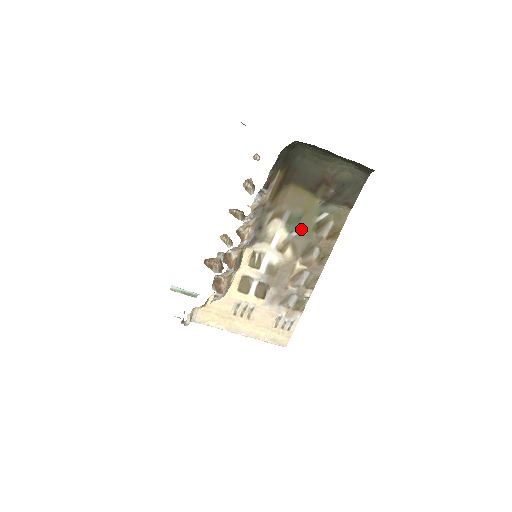
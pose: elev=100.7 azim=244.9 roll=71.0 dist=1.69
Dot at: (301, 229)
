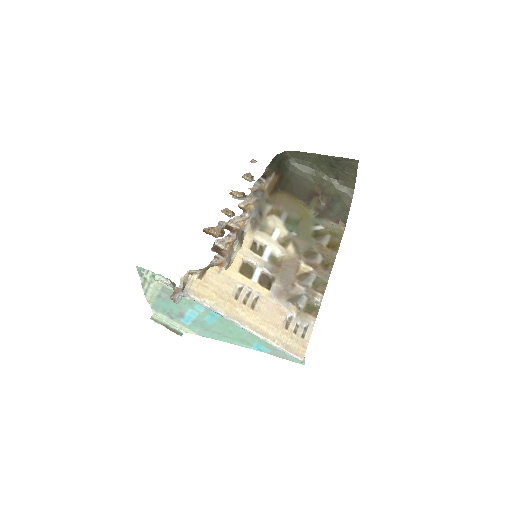
Dot at: (300, 232)
